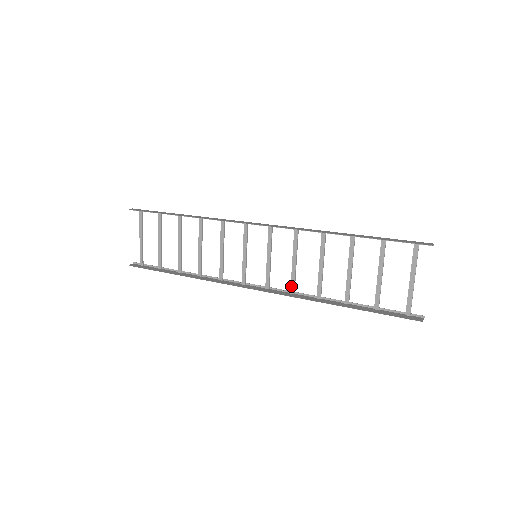
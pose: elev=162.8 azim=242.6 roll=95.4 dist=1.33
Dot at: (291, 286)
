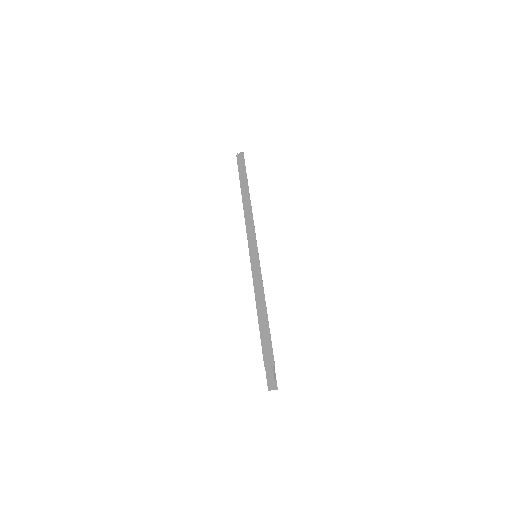
Dot at: occluded
